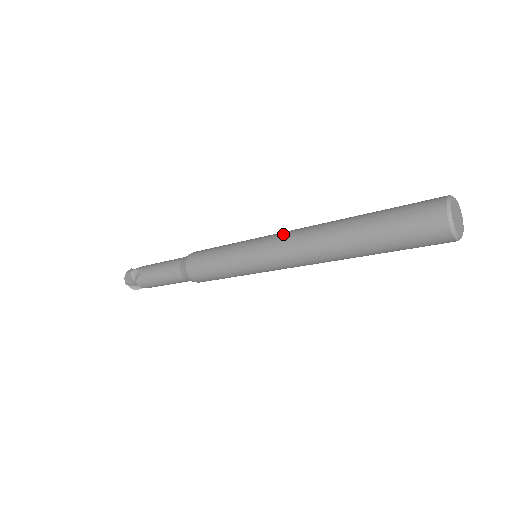
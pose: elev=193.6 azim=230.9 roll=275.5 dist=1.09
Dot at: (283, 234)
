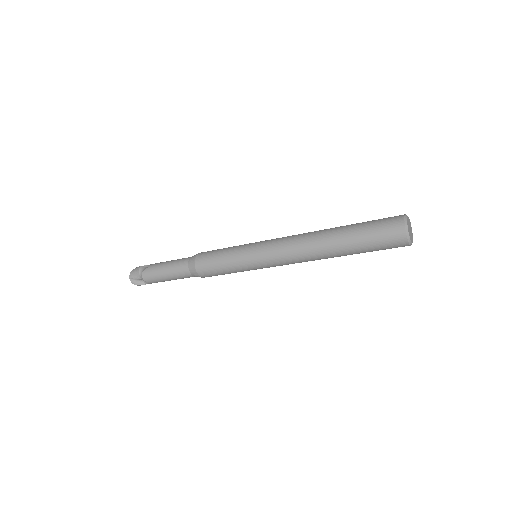
Dot at: (284, 237)
